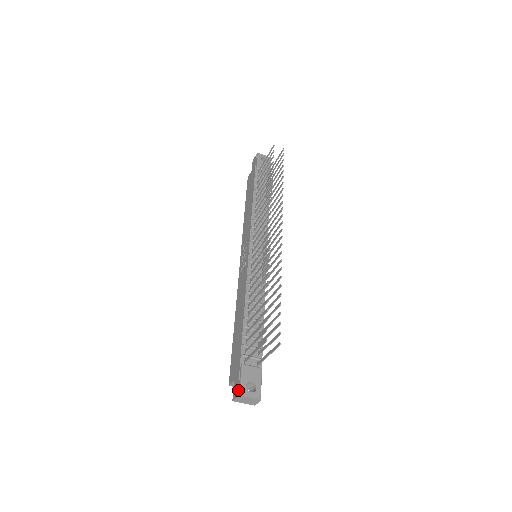
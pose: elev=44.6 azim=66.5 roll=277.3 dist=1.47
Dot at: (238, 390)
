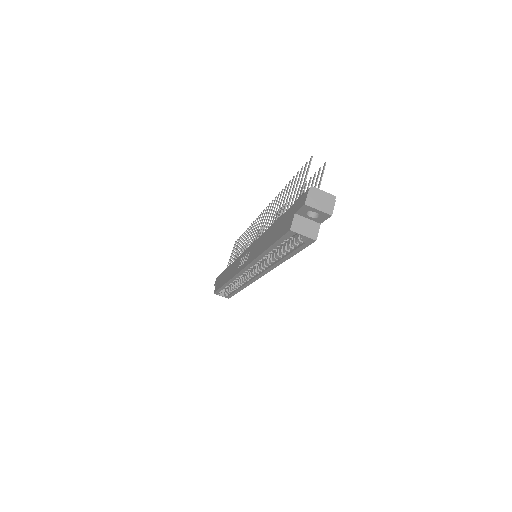
Dot at: (306, 192)
